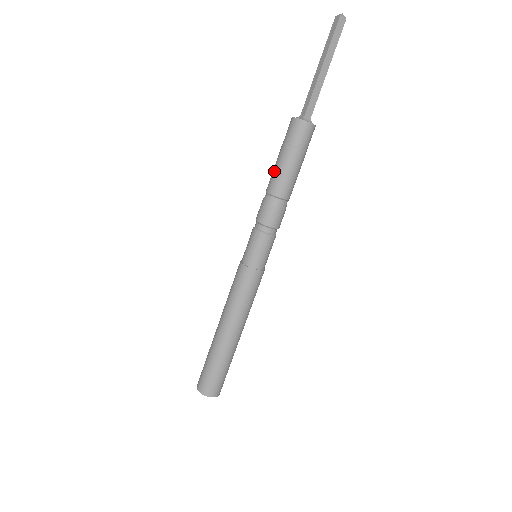
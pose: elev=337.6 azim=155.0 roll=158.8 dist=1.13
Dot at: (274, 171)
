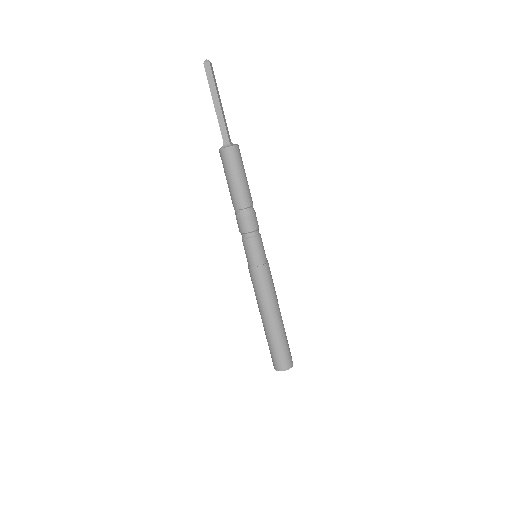
Dot at: occluded
